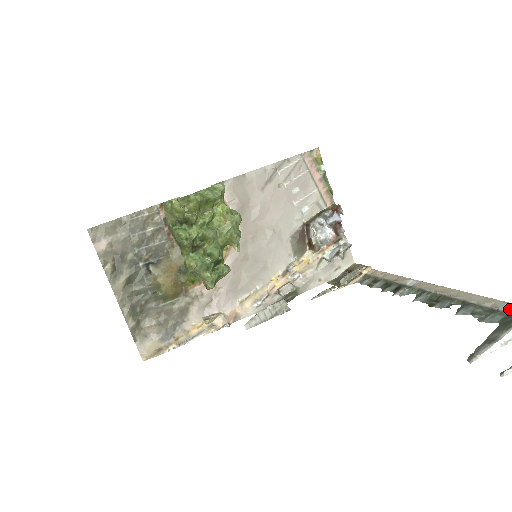
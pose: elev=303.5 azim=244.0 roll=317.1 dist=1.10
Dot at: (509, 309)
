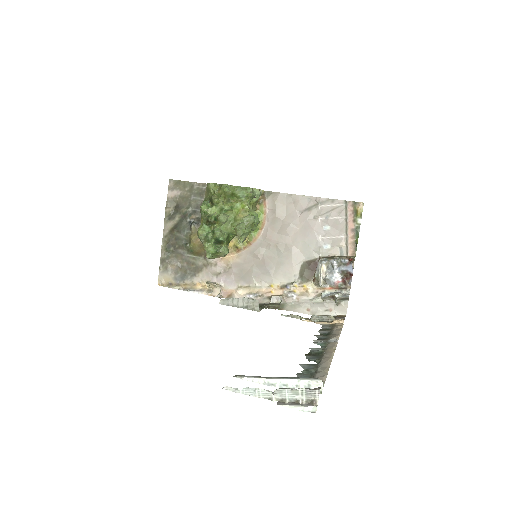
Dot at: (317, 377)
